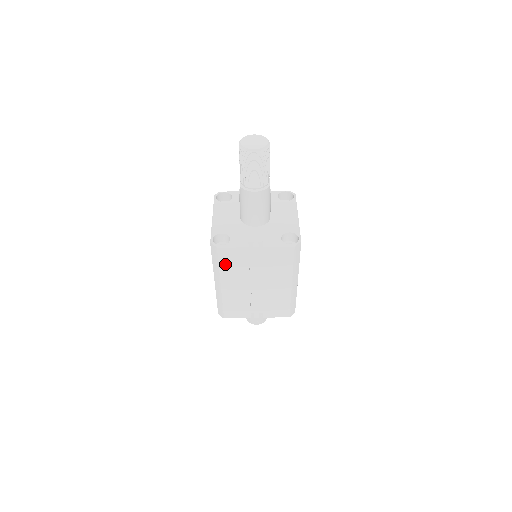
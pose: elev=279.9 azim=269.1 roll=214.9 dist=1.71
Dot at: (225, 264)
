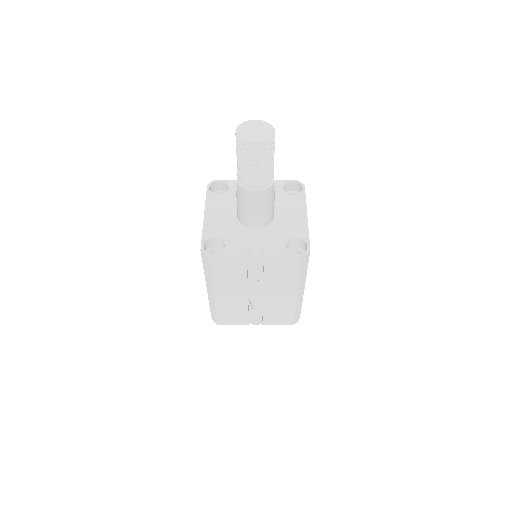
Dot at: (218, 273)
